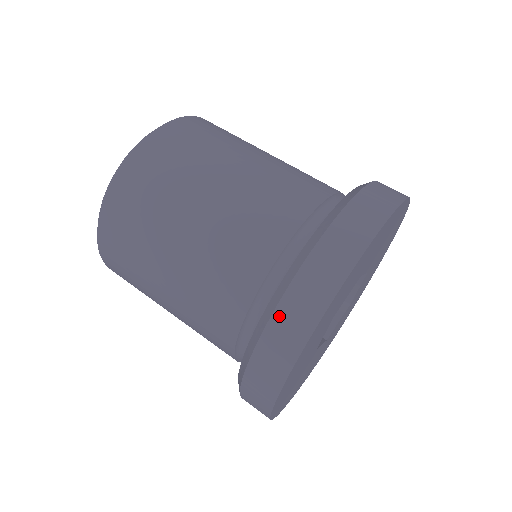
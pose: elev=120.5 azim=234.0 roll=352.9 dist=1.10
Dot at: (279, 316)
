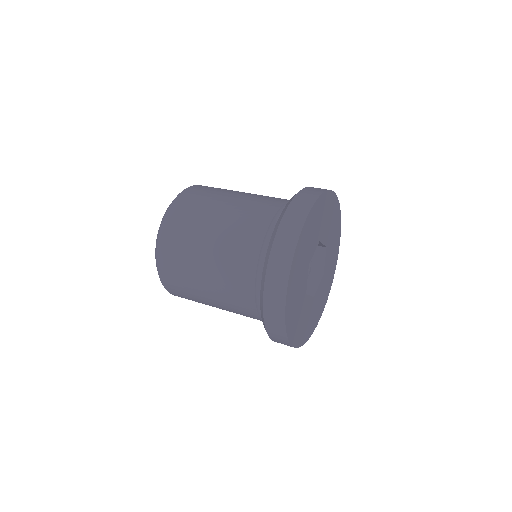
Dot at: (274, 253)
